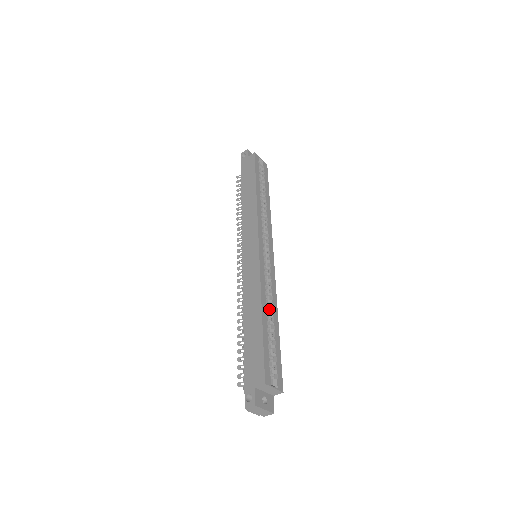
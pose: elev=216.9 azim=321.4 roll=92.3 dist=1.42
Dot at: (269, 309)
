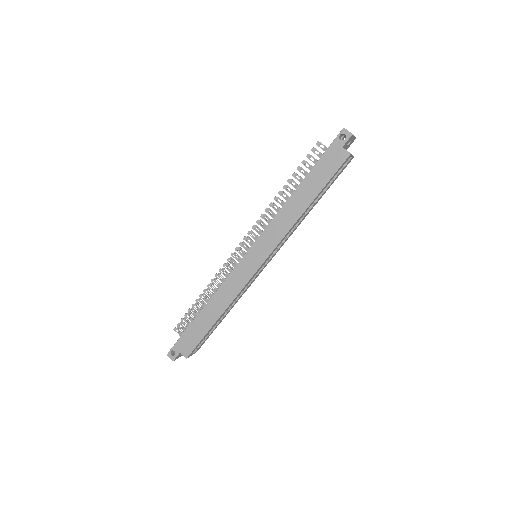
Dot at: occluded
